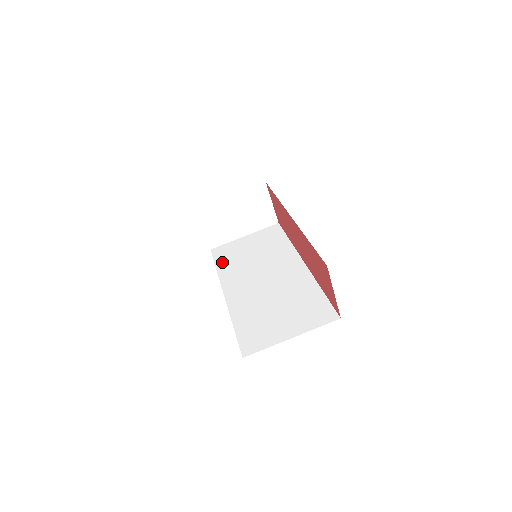
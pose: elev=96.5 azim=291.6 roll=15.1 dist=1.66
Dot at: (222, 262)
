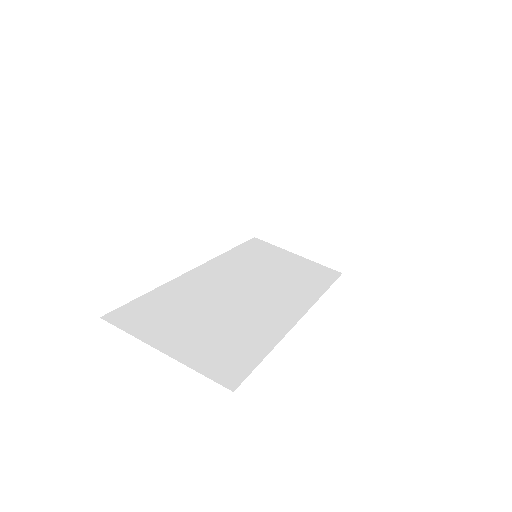
Dot at: (243, 250)
